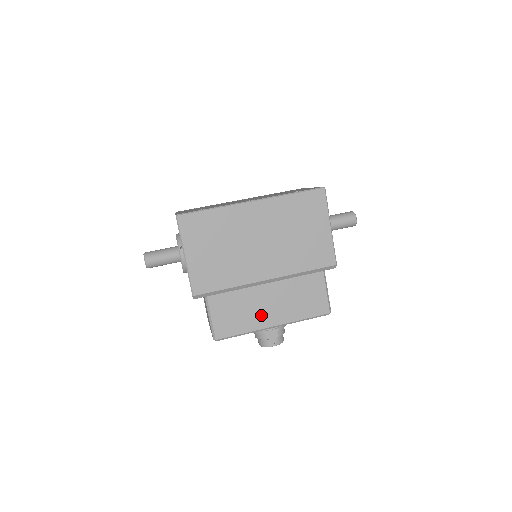
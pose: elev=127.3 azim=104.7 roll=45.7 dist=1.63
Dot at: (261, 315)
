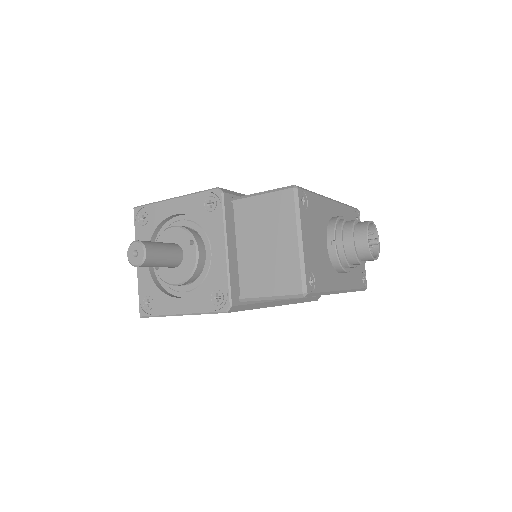
Dot at: occluded
